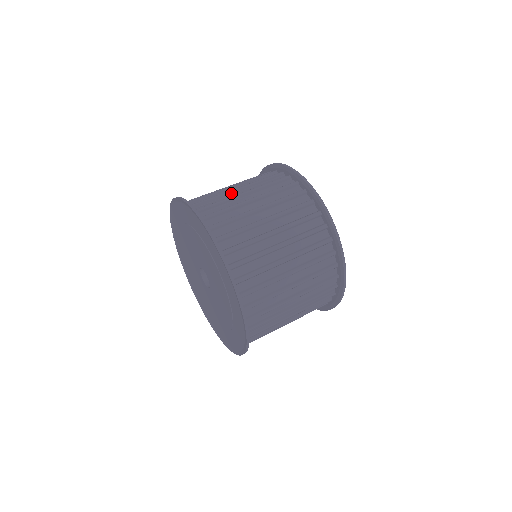
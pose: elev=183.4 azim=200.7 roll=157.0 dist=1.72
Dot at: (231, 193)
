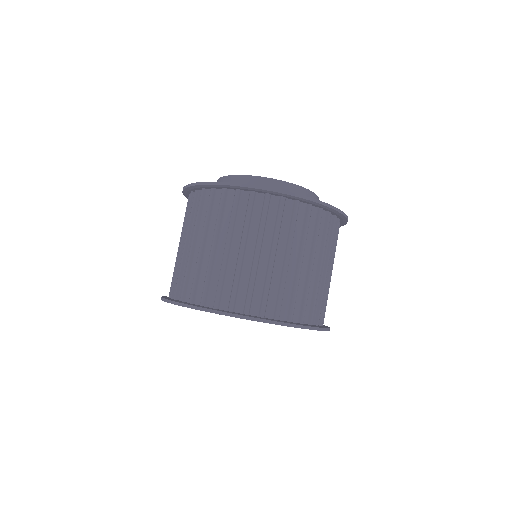
Dot at: (242, 261)
